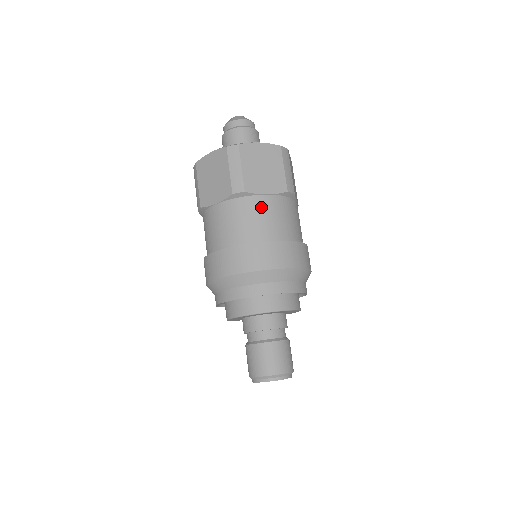
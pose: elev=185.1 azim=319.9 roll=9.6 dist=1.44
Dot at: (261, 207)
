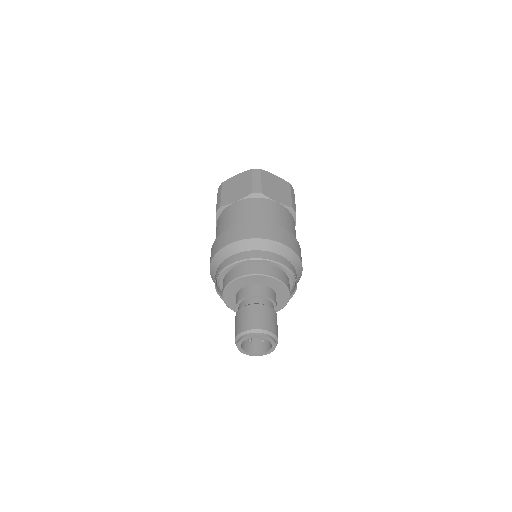
Dot at: (230, 211)
